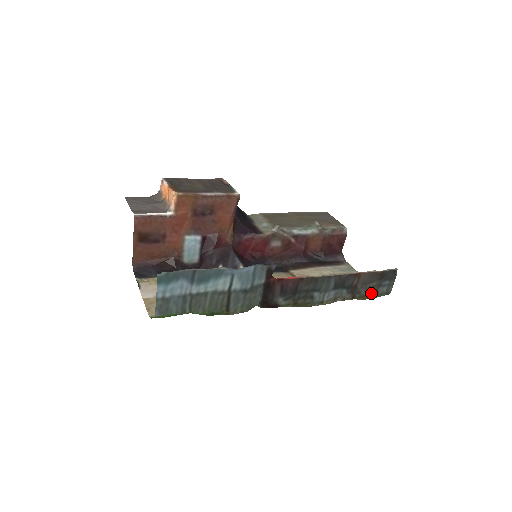
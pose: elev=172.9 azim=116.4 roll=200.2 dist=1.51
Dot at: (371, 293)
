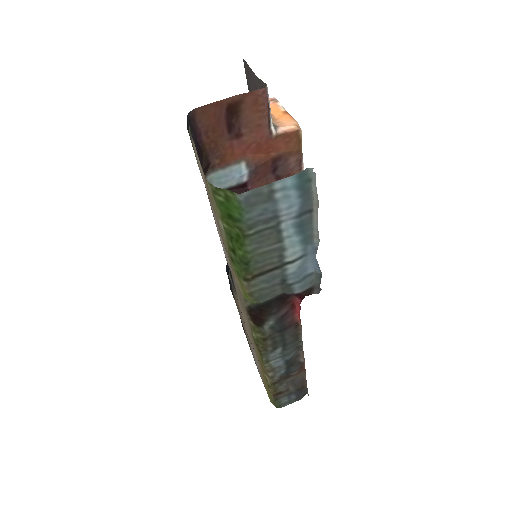
Dot at: (280, 394)
